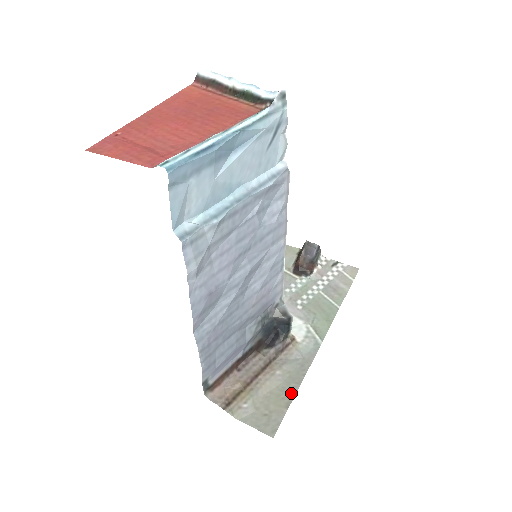
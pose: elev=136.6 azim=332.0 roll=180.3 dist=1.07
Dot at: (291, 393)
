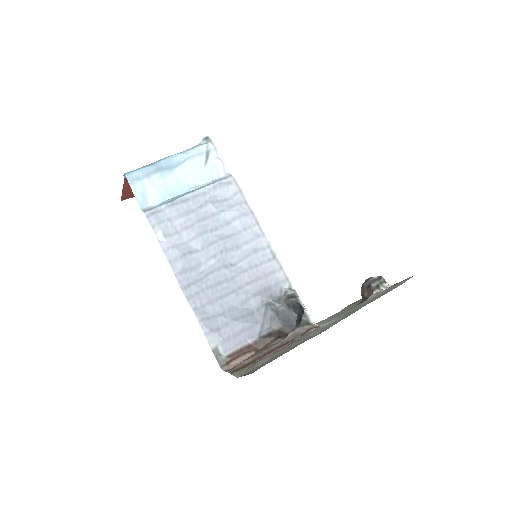
Dot at: (289, 350)
